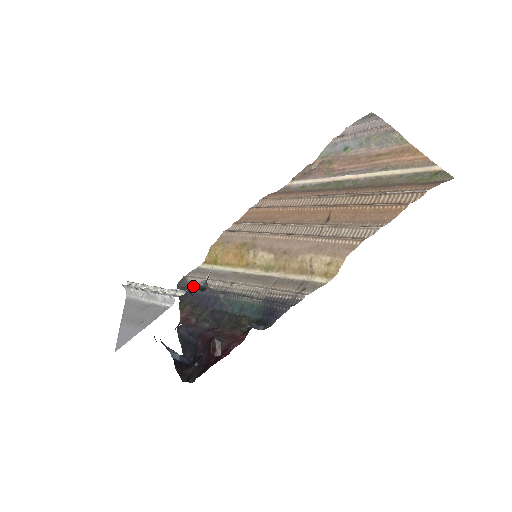
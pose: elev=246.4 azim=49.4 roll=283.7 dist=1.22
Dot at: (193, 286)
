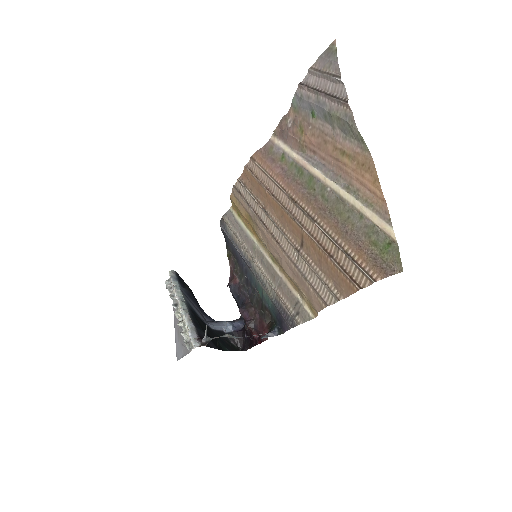
Dot at: (230, 236)
